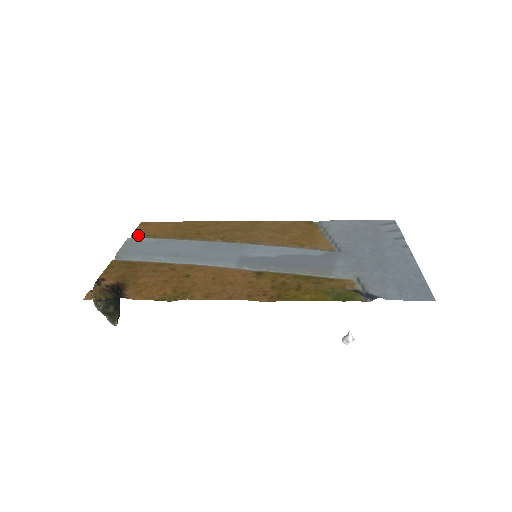
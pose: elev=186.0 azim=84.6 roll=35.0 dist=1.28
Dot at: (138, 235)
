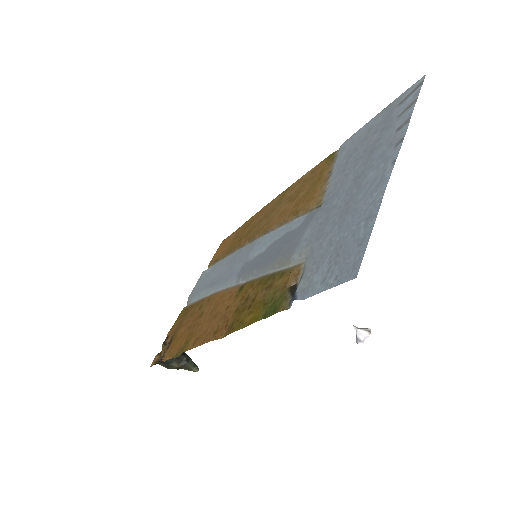
Dot at: (211, 264)
